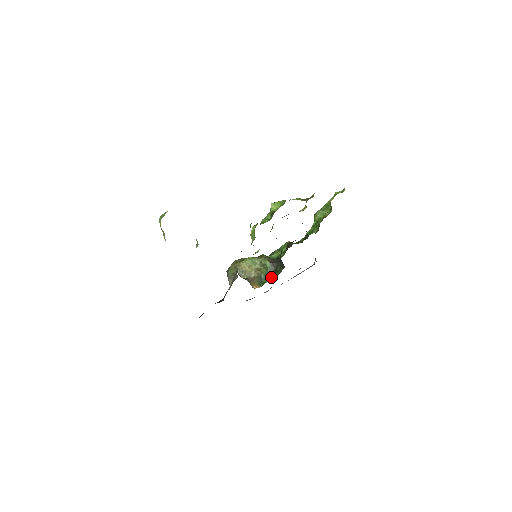
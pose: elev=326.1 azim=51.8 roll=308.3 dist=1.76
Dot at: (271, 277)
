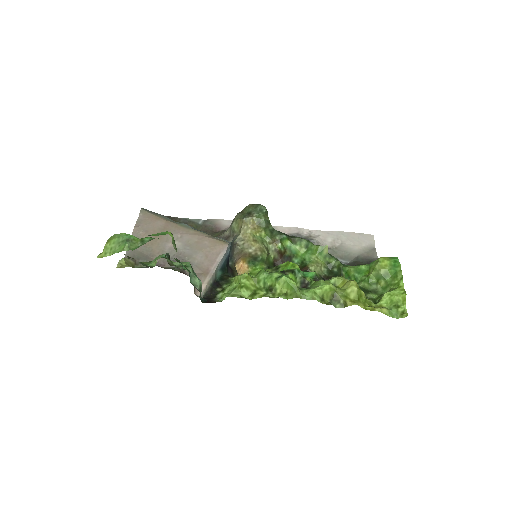
Dot at: occluded
